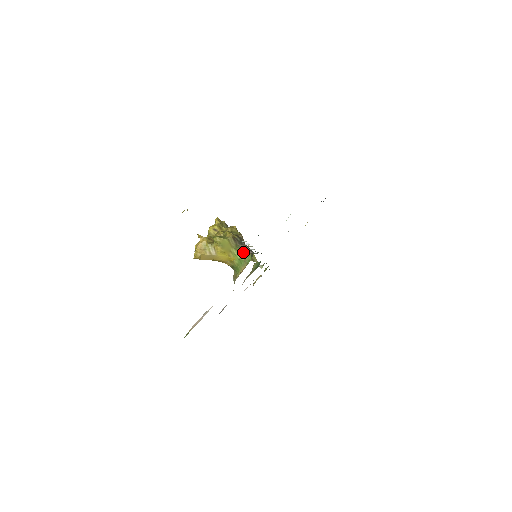
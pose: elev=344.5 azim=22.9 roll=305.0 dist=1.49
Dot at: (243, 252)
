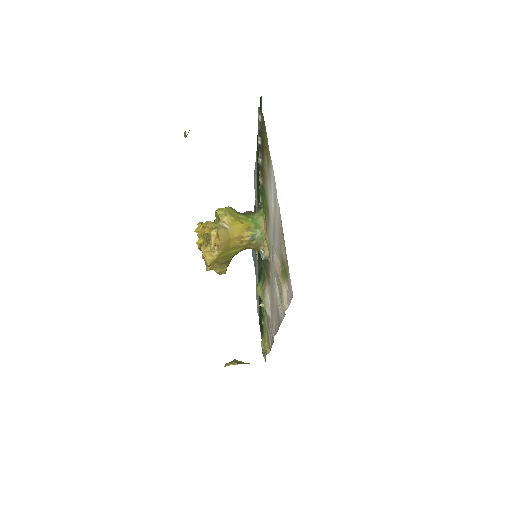
Dot at: (250, 214)
